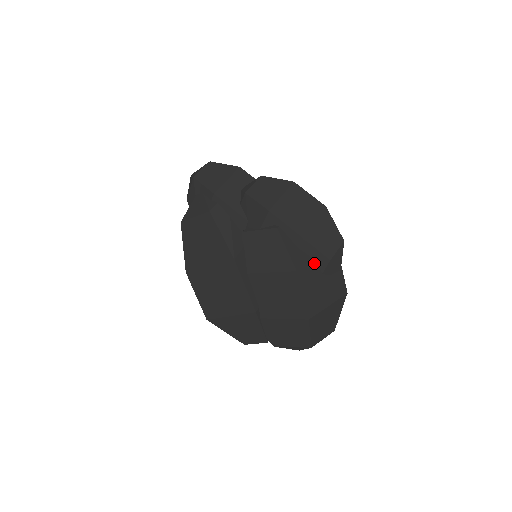
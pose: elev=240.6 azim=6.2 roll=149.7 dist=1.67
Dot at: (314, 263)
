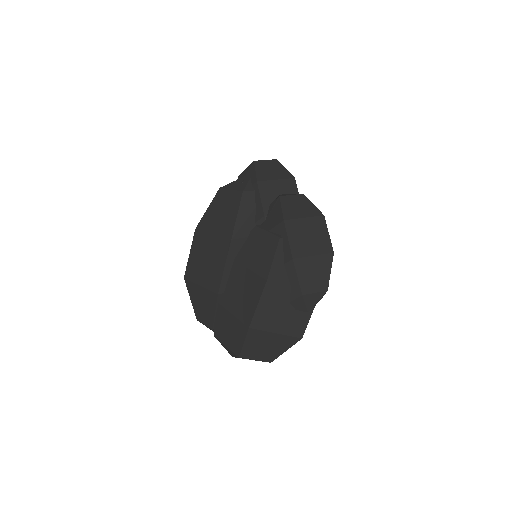
Dot at: (288, 288)
